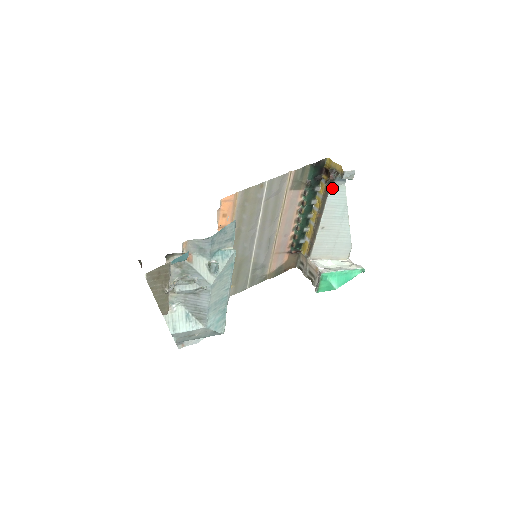
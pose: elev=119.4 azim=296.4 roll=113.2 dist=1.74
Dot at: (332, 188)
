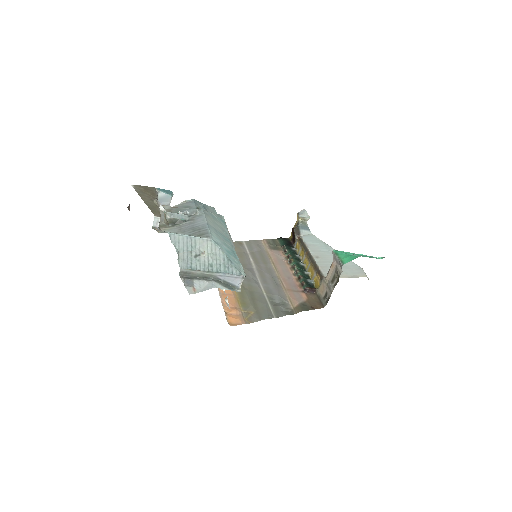
Dot at: (303, 236)
